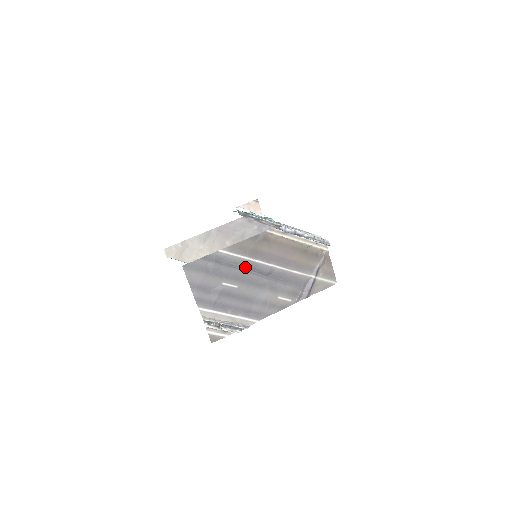
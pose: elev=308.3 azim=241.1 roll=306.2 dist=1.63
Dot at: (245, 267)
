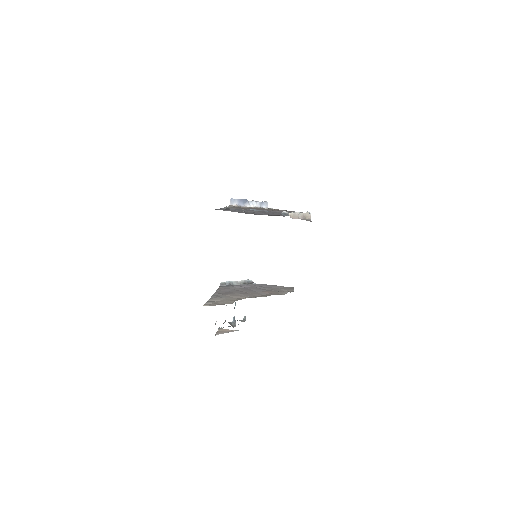
Dot at: occluded
